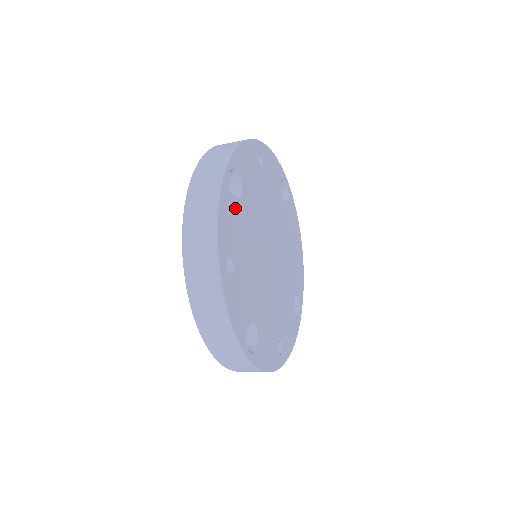
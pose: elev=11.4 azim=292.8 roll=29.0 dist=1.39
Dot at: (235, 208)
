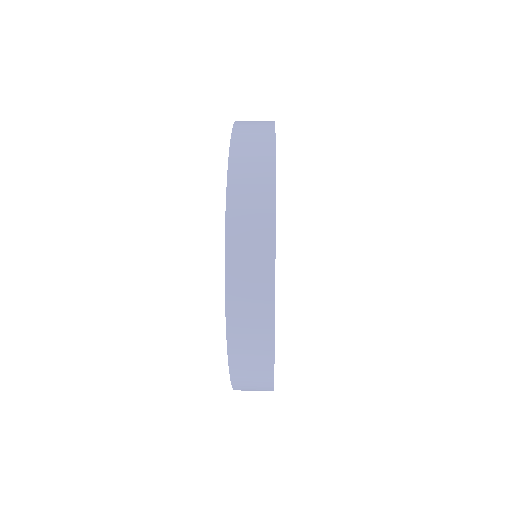
Dot at: occluded
